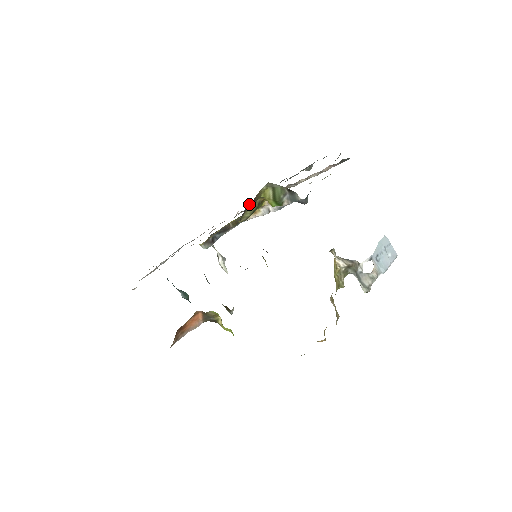
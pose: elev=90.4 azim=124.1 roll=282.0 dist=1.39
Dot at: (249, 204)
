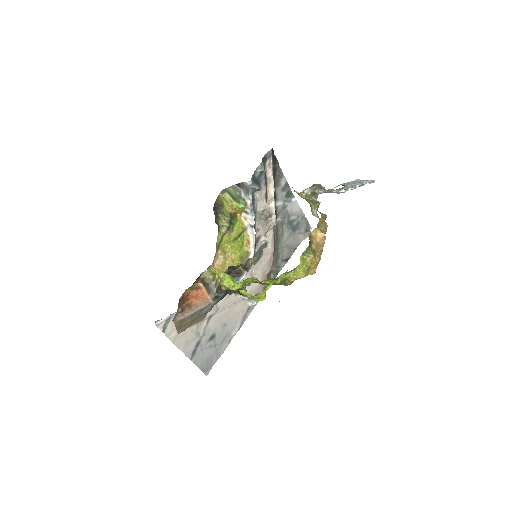
Dot at: (217, 211)
